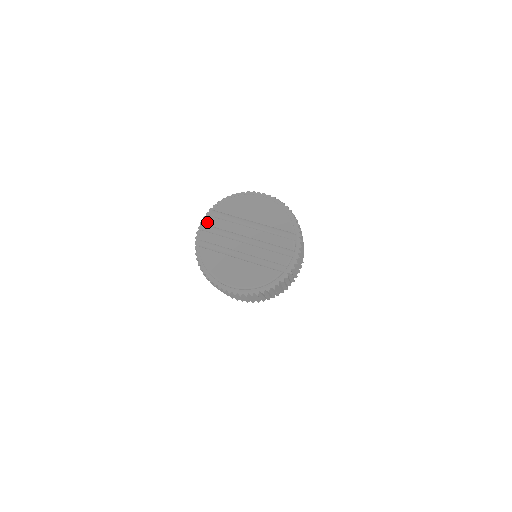
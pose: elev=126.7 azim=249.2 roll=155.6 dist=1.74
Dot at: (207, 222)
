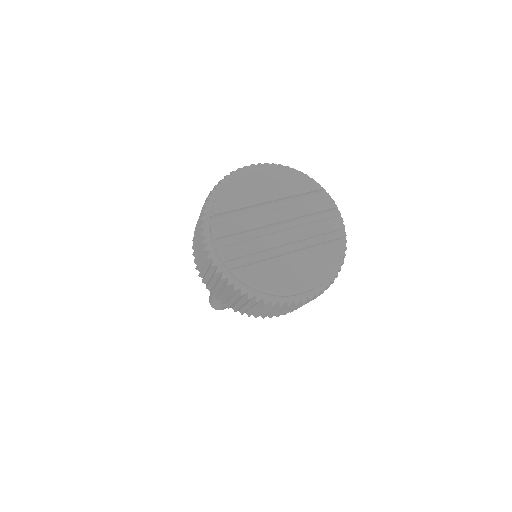
Dot at: (218, 234)
